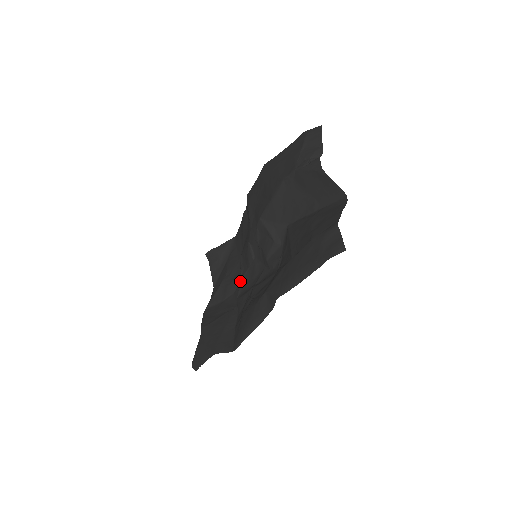
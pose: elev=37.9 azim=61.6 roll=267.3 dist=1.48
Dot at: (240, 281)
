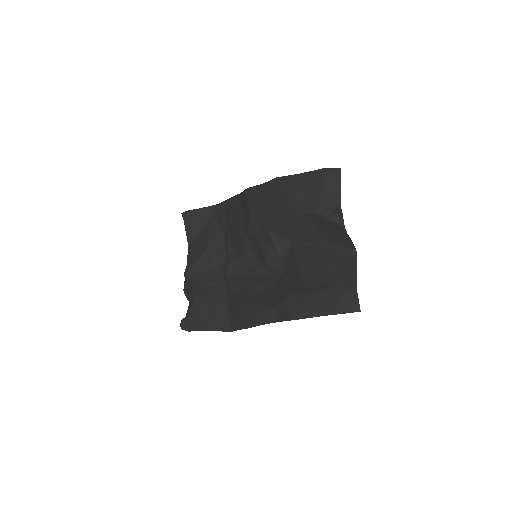
Dot at: (228, 261)
